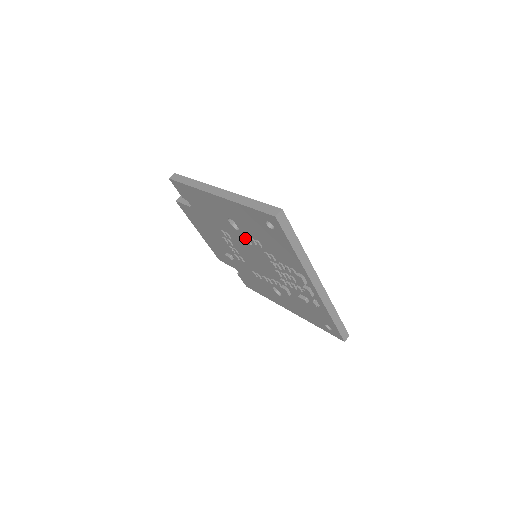
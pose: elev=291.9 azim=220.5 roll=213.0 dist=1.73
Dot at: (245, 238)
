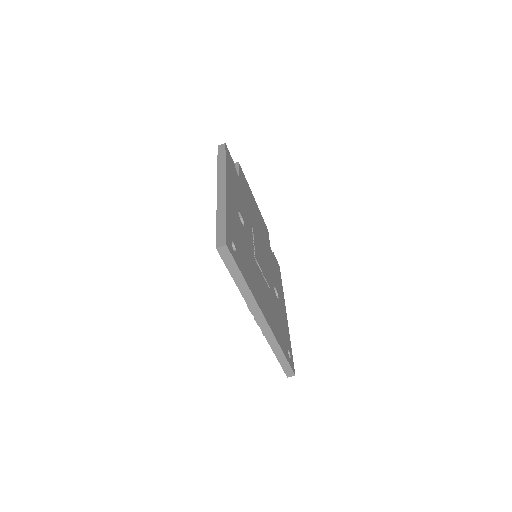
Dot at: occluded
